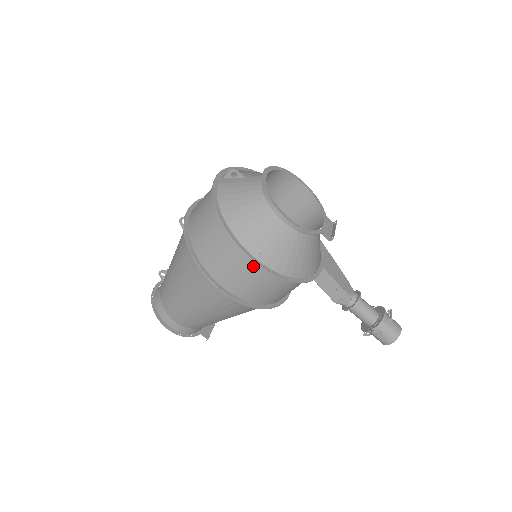
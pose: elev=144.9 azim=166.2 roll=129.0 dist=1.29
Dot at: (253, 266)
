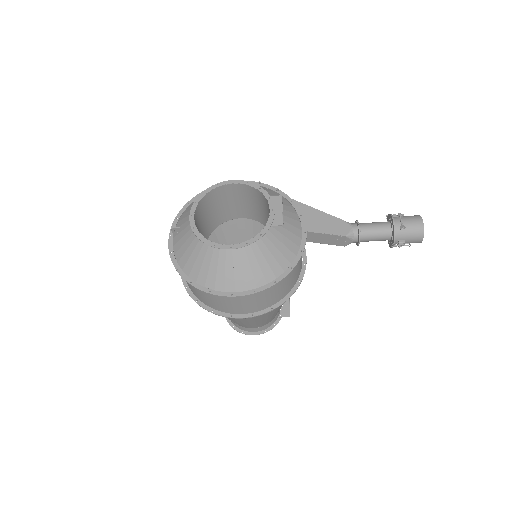
Dot at: occluded
